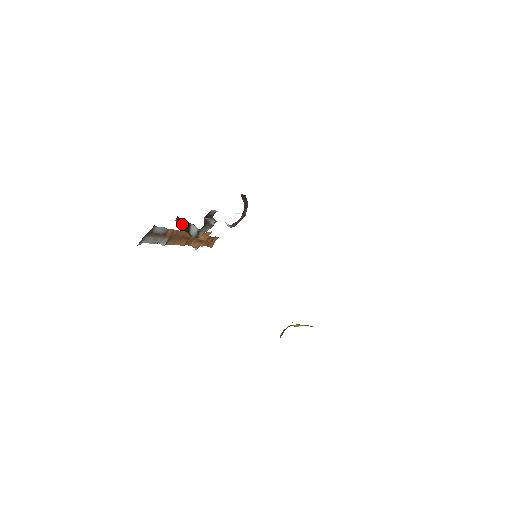
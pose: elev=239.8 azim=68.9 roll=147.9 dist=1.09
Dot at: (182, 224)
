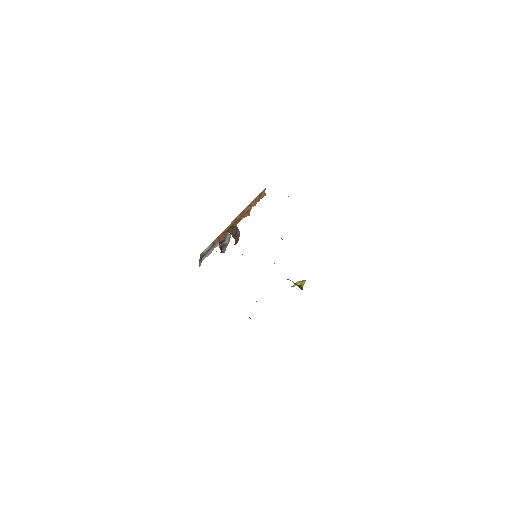
Dot at: occluded
